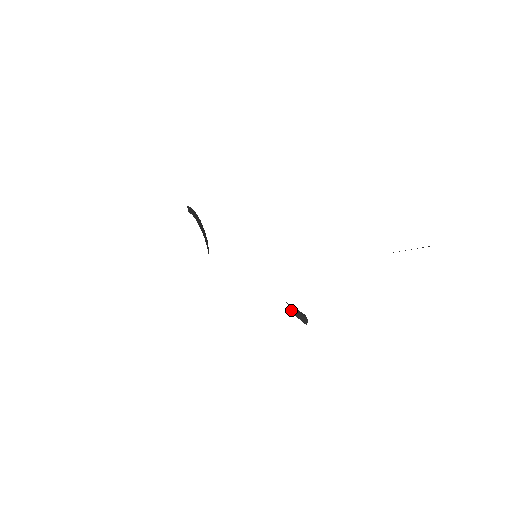
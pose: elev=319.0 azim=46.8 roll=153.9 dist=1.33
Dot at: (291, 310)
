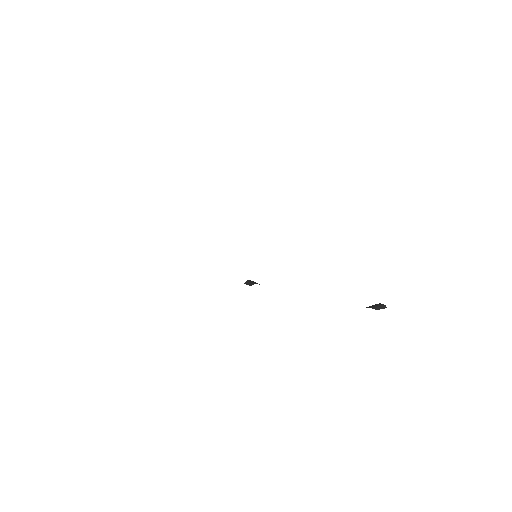
Dot at: occluded
